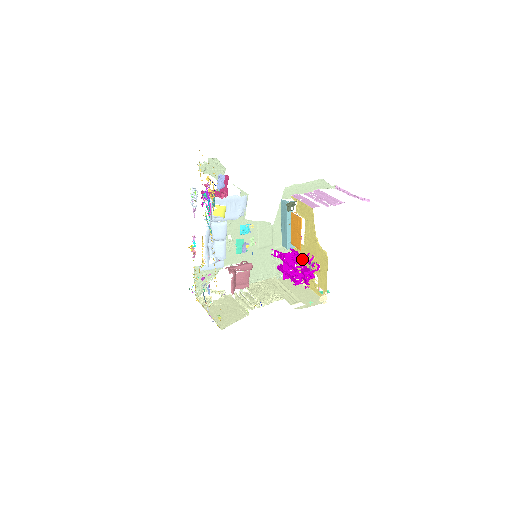
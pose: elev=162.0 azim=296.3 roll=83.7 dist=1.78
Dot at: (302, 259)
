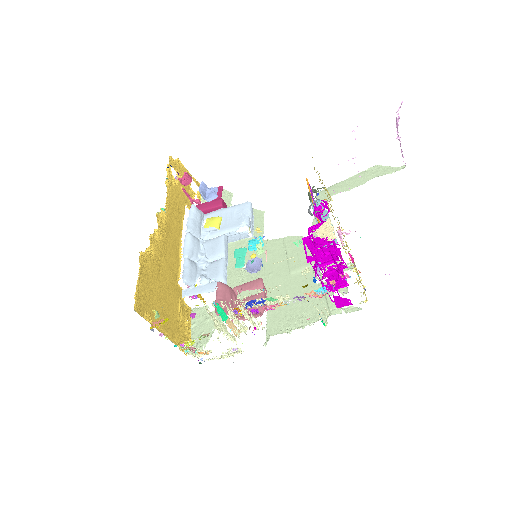
Dot at: occluded
